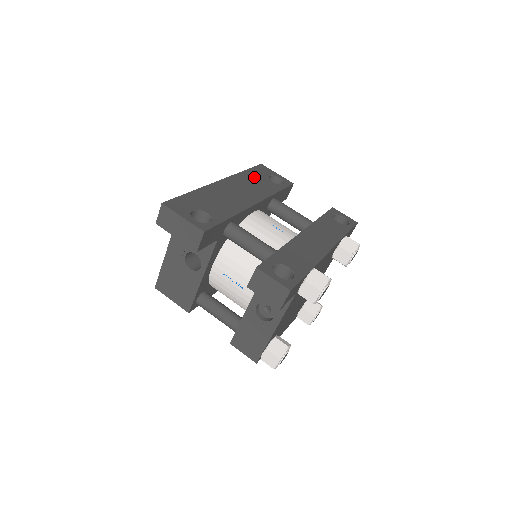
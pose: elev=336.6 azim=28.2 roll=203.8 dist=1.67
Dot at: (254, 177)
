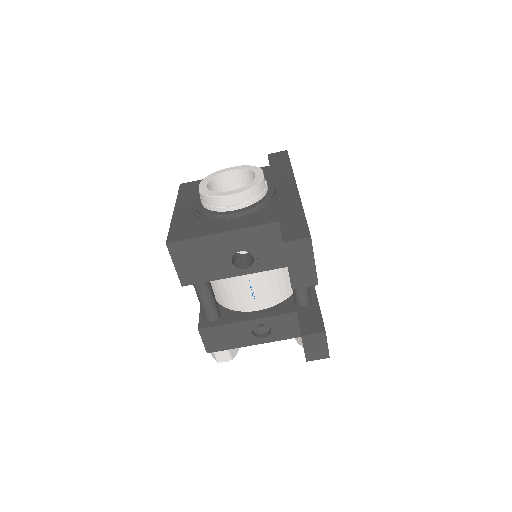
Dot at: occluded
